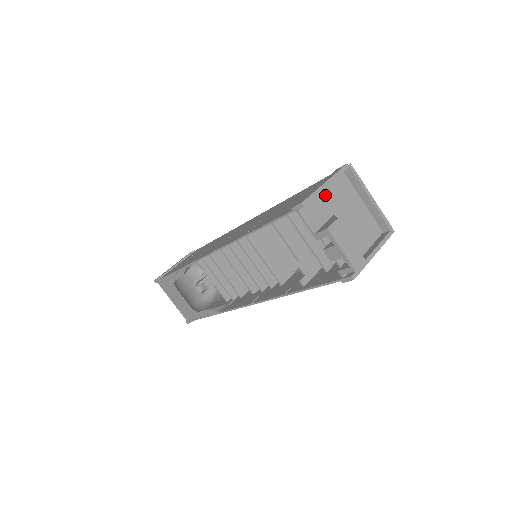
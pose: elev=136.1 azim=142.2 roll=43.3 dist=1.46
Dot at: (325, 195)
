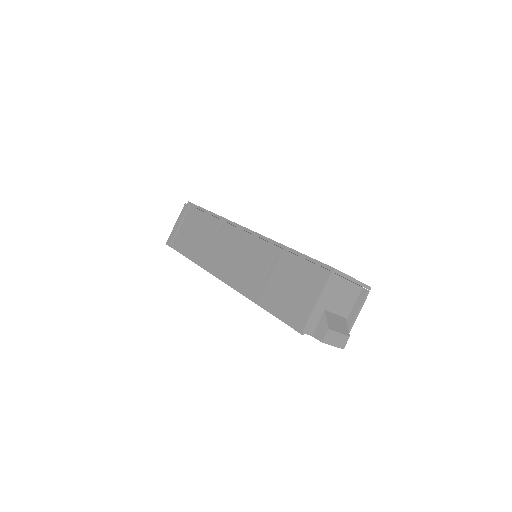
Dot at: occluded
